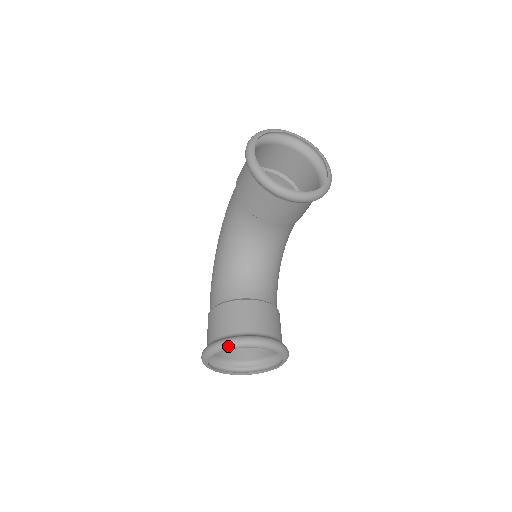
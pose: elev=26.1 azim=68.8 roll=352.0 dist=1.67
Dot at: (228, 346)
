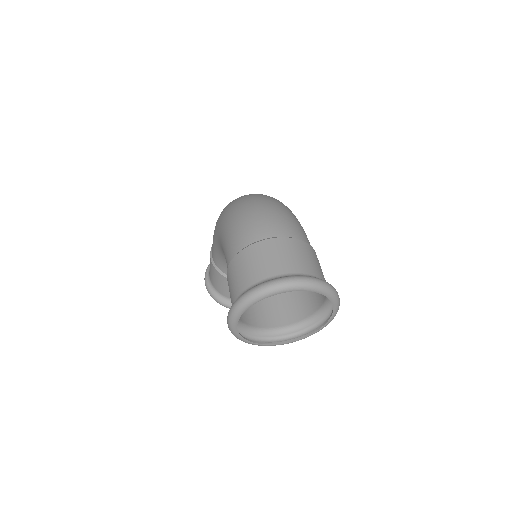
Dot at: occluded
